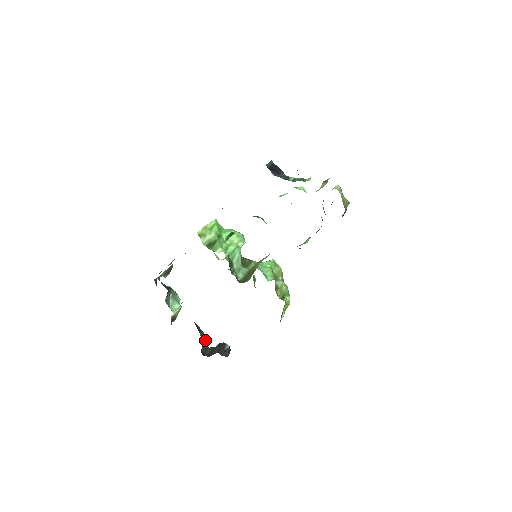
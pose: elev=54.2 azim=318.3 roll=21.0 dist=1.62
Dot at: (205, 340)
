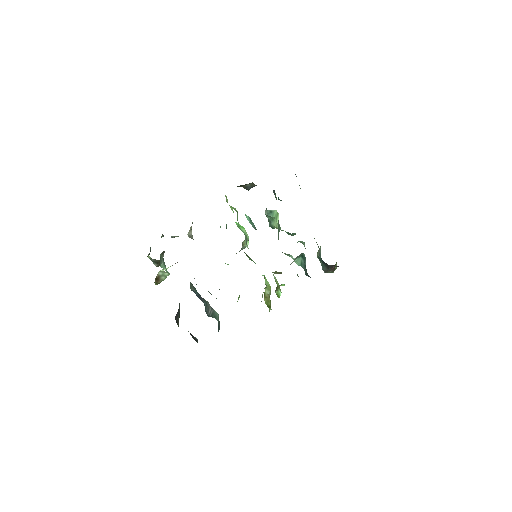
Dot at: (179, 315)
